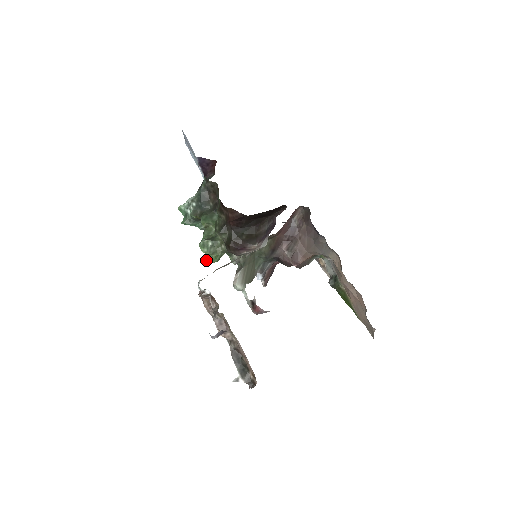
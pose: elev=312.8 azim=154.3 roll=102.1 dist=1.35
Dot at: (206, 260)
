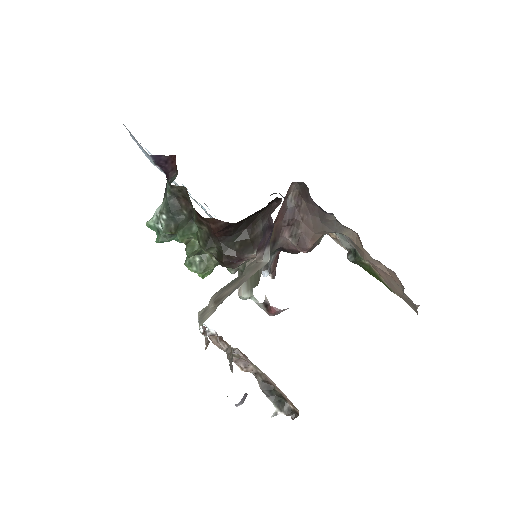
Dot at: (198, 275)
